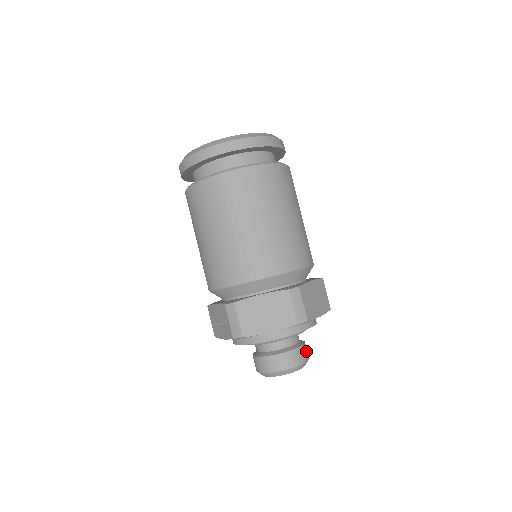
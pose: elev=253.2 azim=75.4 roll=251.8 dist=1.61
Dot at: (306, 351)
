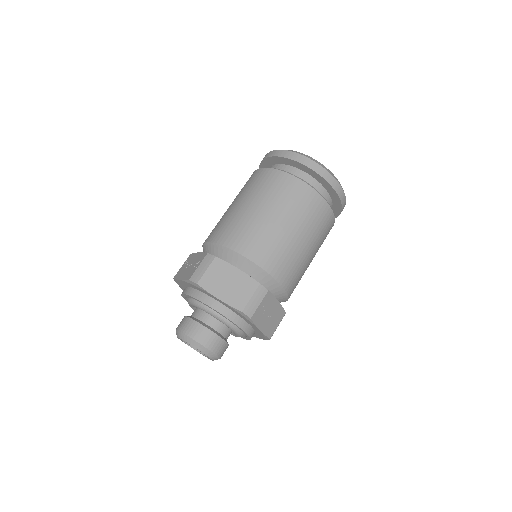
Dot at: (224, 350)
